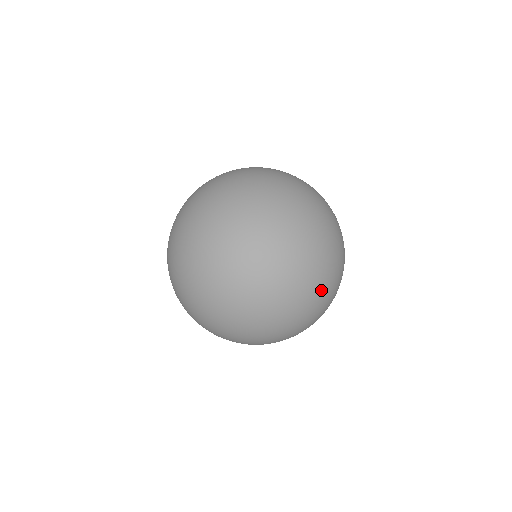
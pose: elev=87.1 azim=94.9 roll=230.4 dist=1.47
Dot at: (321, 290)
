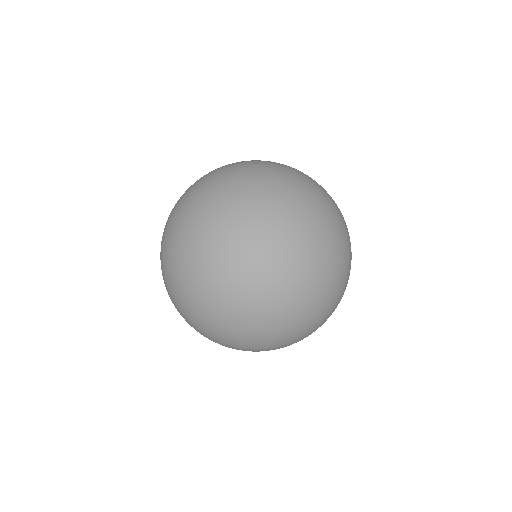
Dot at: (323, 209)
